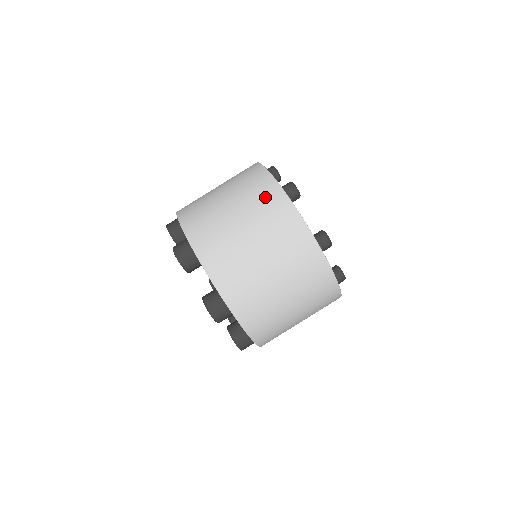
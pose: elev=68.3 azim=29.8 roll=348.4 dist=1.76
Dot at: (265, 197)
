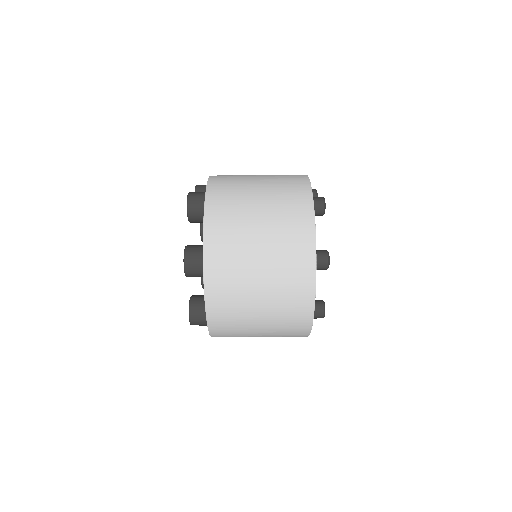
Dot at: (293, 191)
